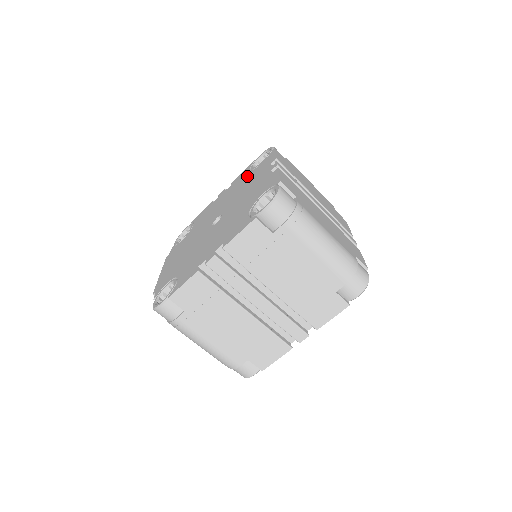
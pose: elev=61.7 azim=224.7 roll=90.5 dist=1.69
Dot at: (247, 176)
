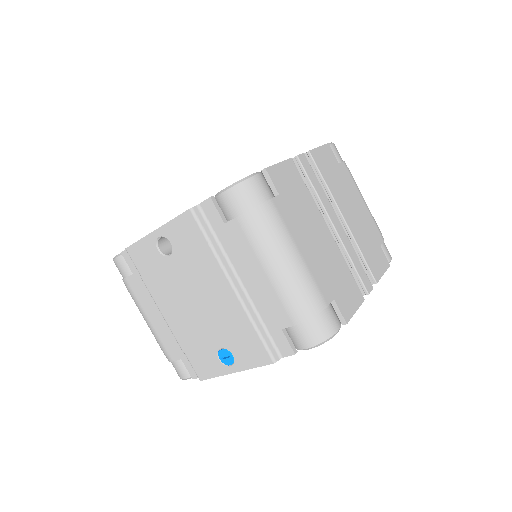
Dot at: occluded
